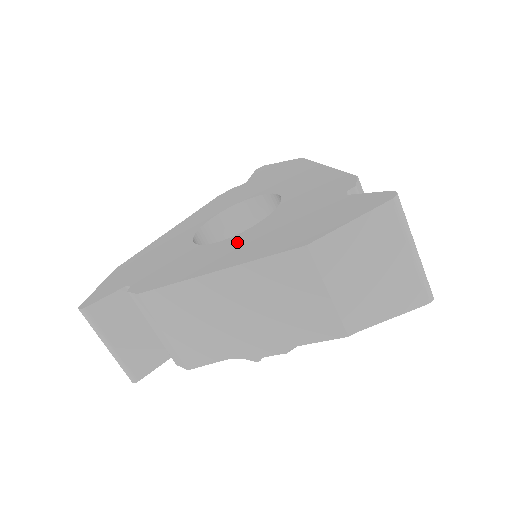
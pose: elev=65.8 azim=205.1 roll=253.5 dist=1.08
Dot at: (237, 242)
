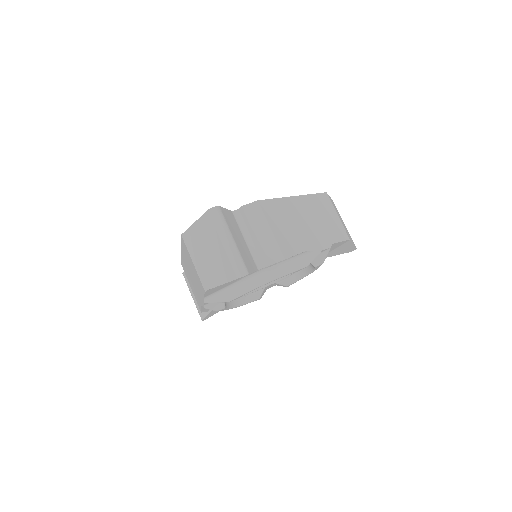
Dot at: occluded
